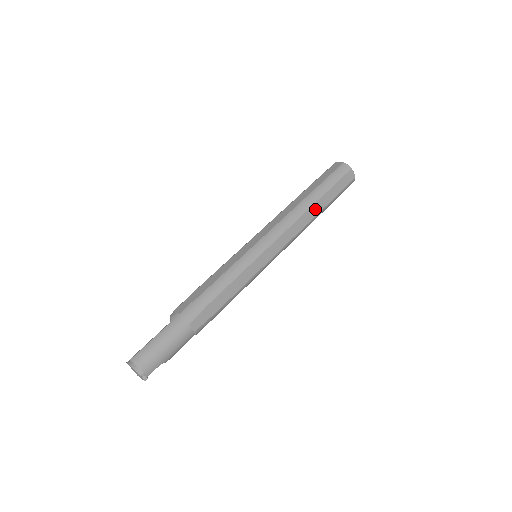
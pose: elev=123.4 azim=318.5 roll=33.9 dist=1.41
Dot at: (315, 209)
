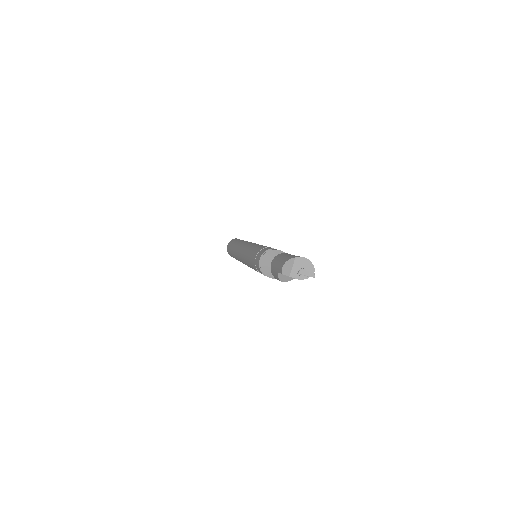
Dot at: occluded
